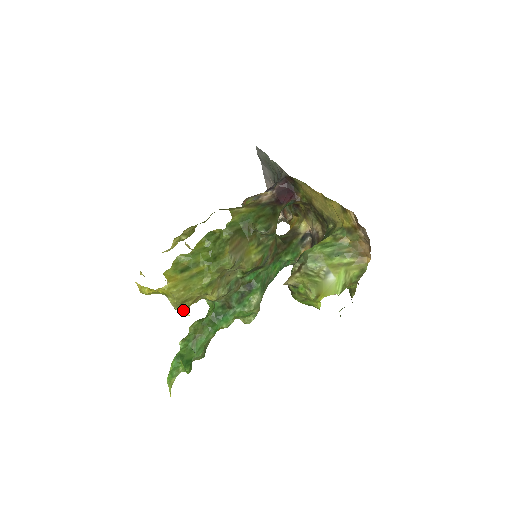
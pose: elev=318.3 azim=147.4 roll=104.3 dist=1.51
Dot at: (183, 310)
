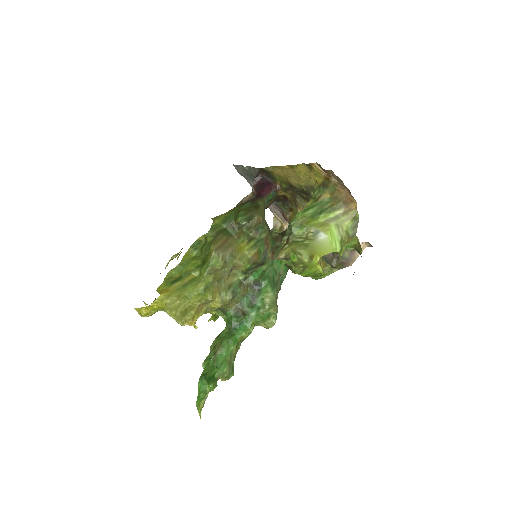
Dot at: (189, 324)
